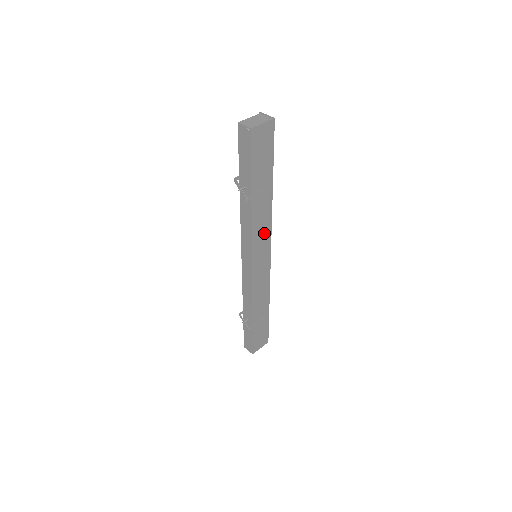
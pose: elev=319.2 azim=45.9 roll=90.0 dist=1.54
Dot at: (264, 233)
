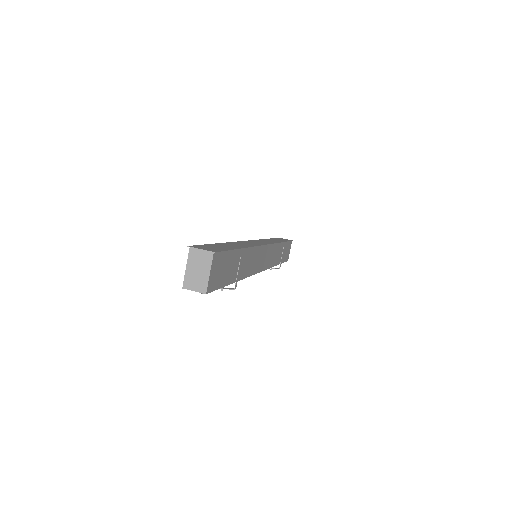
Dot at: (256, 255)
